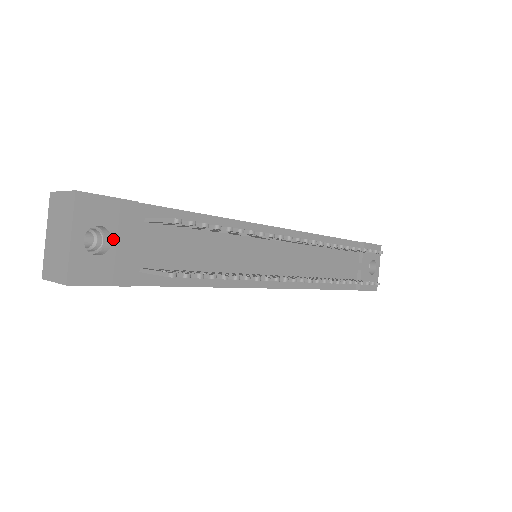
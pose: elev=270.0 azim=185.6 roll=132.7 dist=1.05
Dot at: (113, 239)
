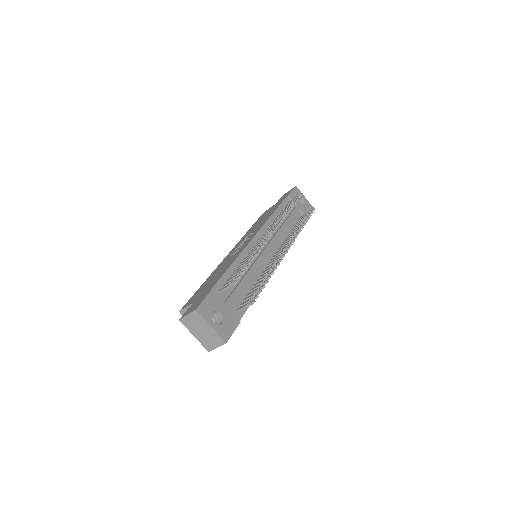
Dot at: (220, 312)
